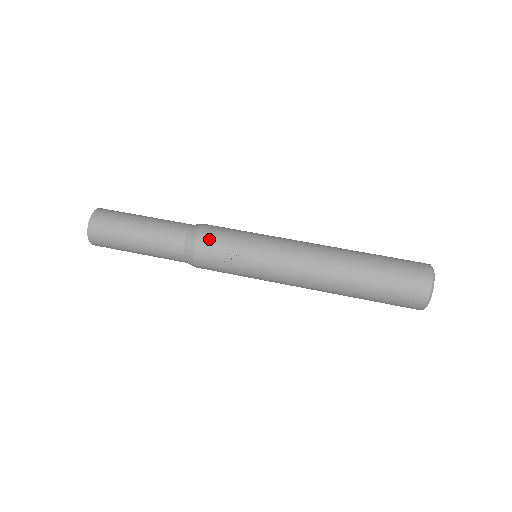
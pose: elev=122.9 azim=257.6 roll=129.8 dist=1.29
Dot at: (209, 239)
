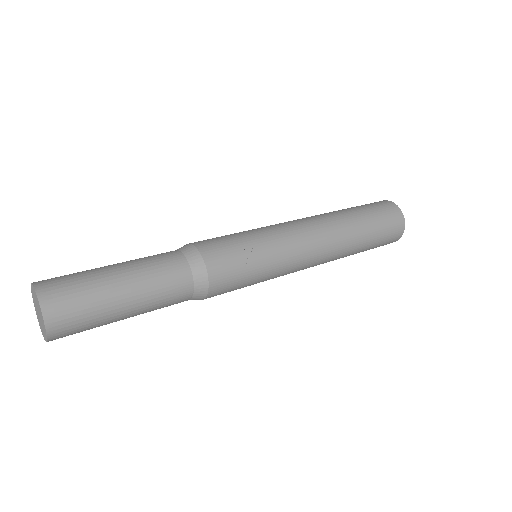
Dot at: (214, 247)
